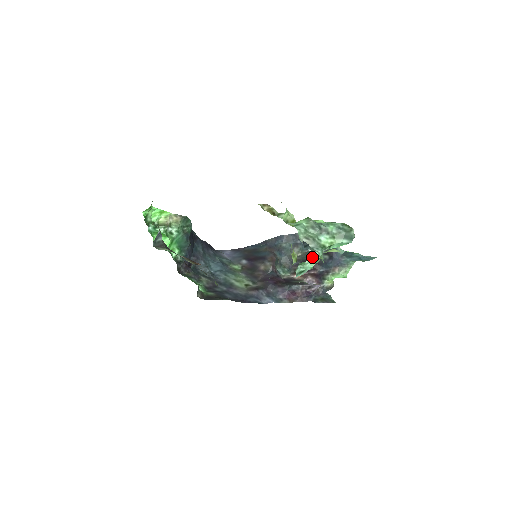
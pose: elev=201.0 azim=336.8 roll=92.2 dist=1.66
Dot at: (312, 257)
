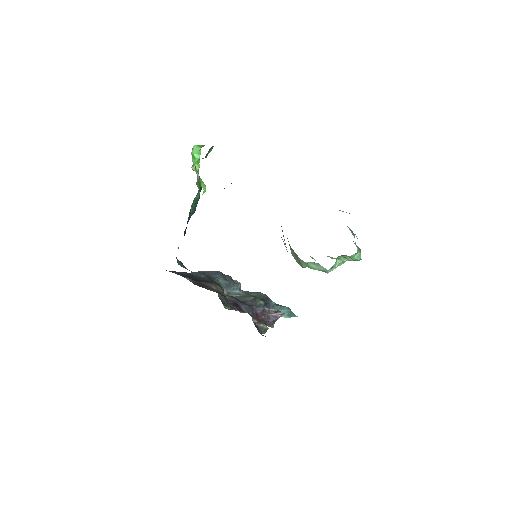
Dot at: (249, 299)
